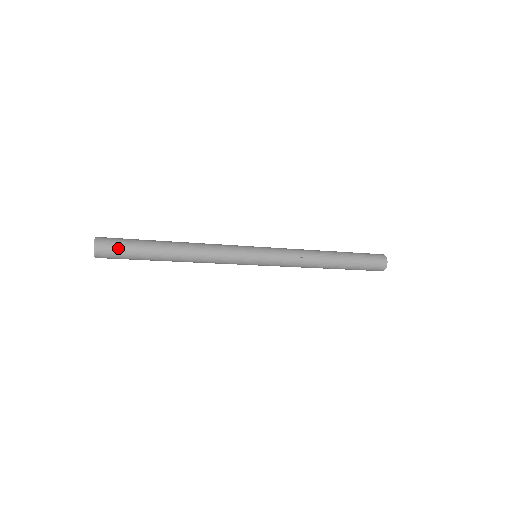
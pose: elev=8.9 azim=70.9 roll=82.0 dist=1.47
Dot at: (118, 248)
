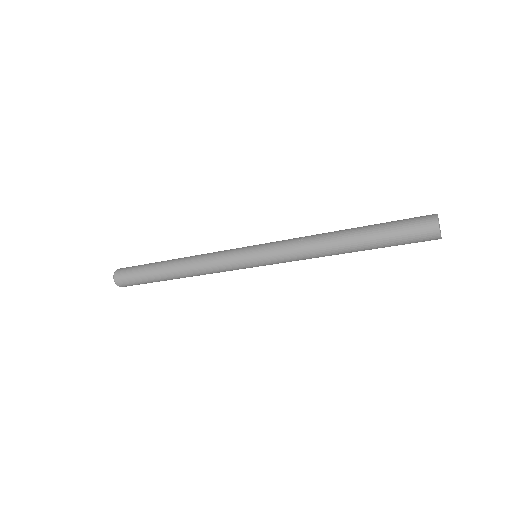
Dot at: (129, 270)
